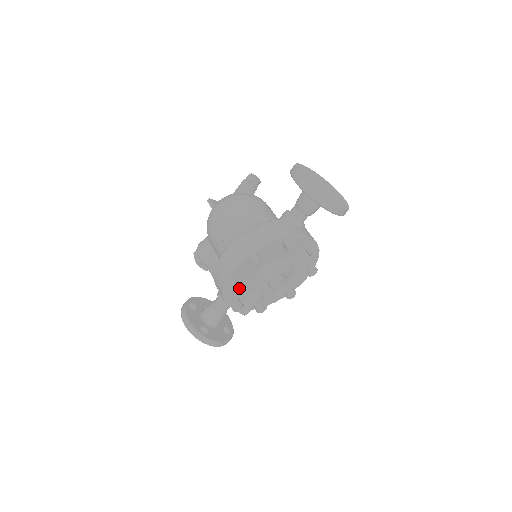
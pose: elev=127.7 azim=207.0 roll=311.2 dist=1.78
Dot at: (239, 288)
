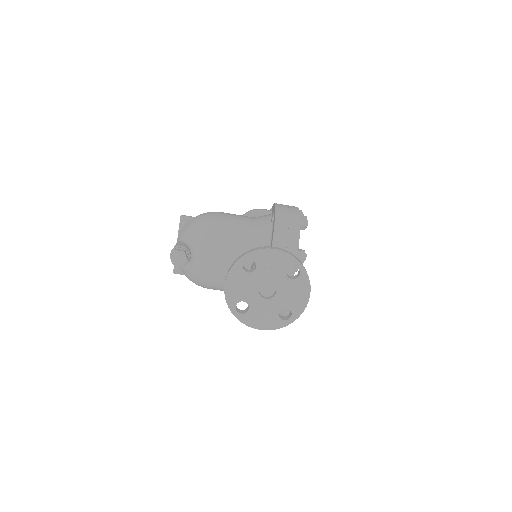
Dot at: occluded
